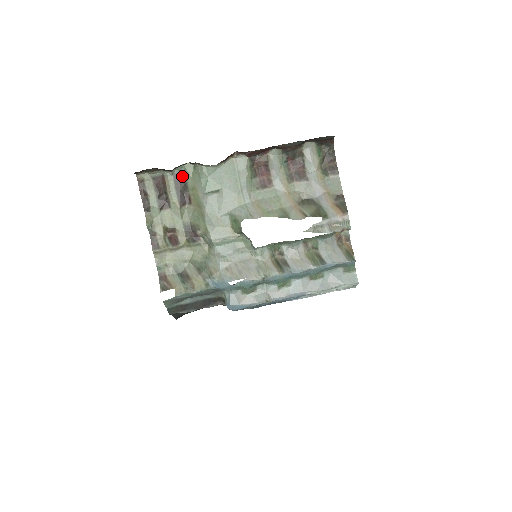
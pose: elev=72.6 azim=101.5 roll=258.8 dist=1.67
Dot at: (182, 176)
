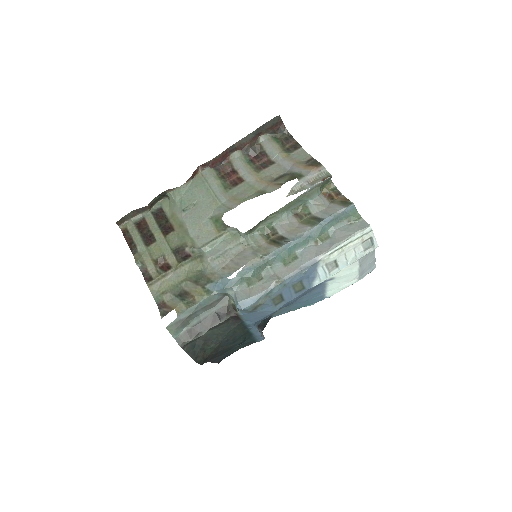
Dot at: (160, 212)
